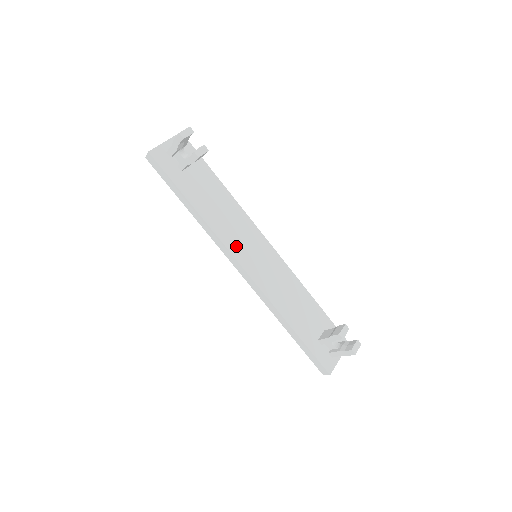
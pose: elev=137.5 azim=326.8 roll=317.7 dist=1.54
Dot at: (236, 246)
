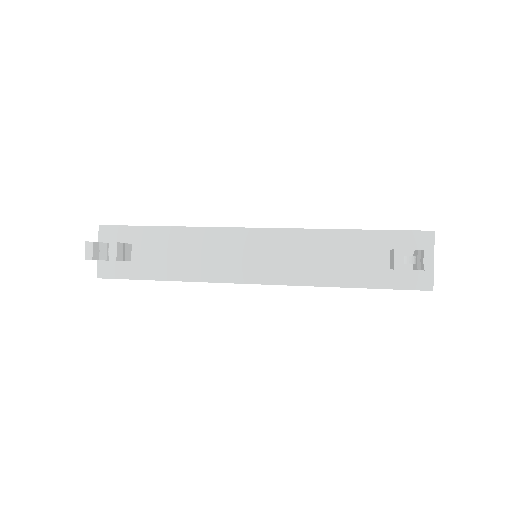
Dot at: (230, 271)
